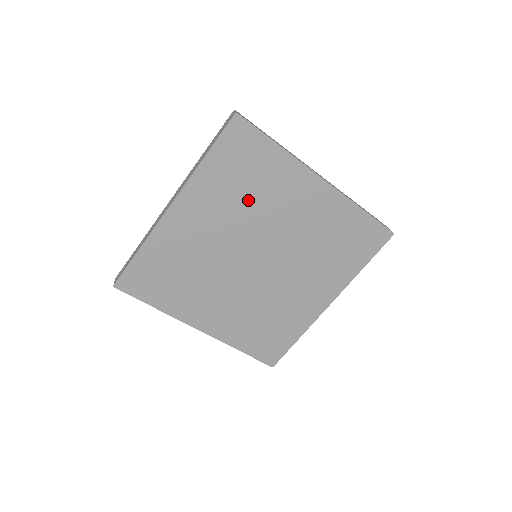
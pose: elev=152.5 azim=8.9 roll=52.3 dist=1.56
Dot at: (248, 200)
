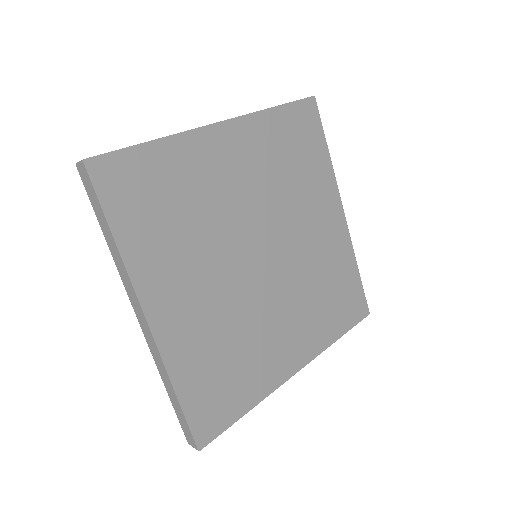
Dot at: (286, 181)
